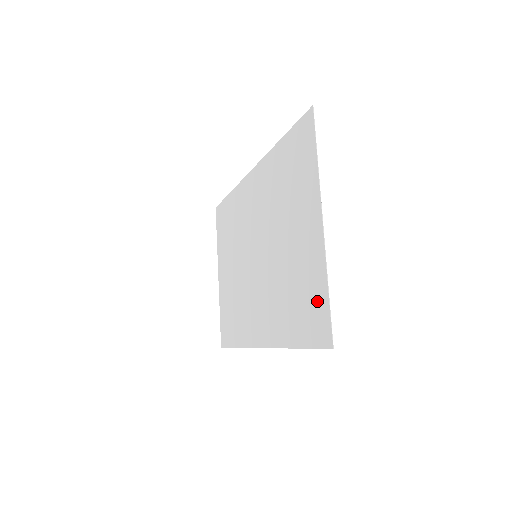
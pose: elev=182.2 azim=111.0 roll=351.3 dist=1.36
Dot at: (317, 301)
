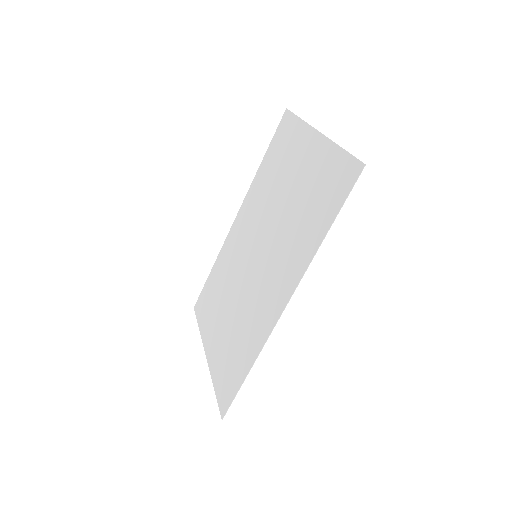
Dot at: (335, 169)
